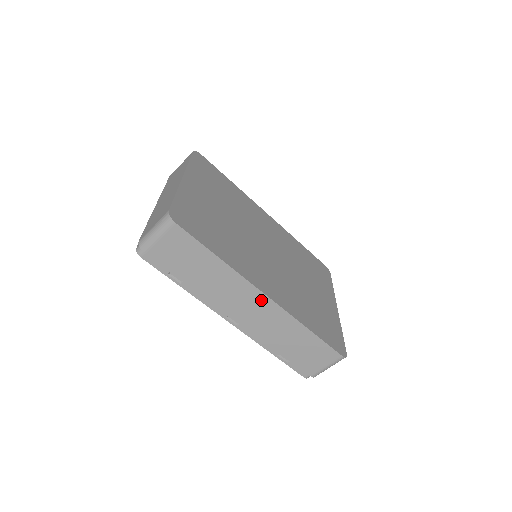
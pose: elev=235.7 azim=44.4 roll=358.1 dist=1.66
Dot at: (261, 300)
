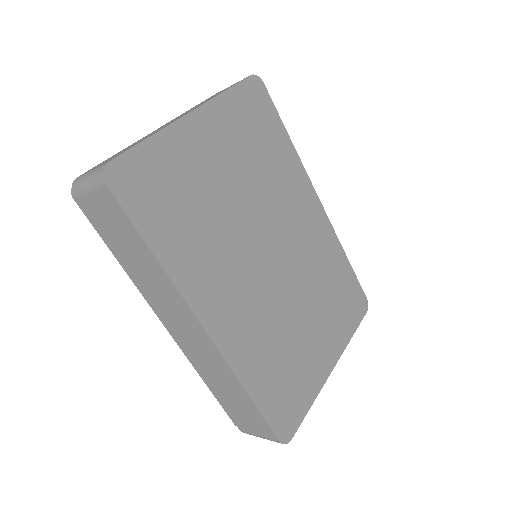
Dot at: (198, 330)
